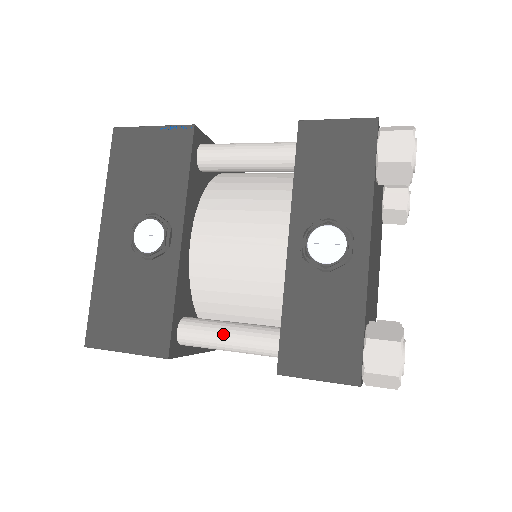
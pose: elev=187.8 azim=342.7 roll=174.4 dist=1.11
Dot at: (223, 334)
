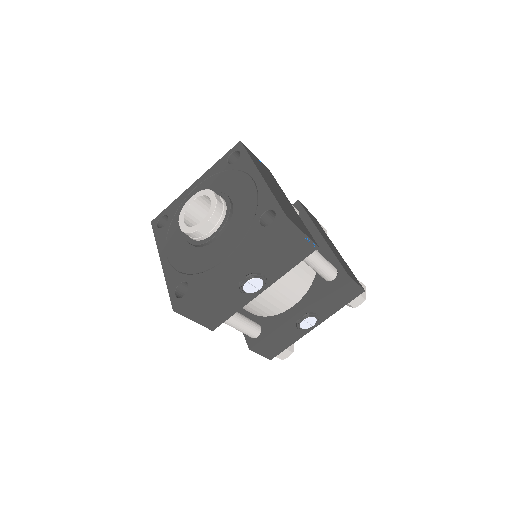
Dot at: (240, 326)
